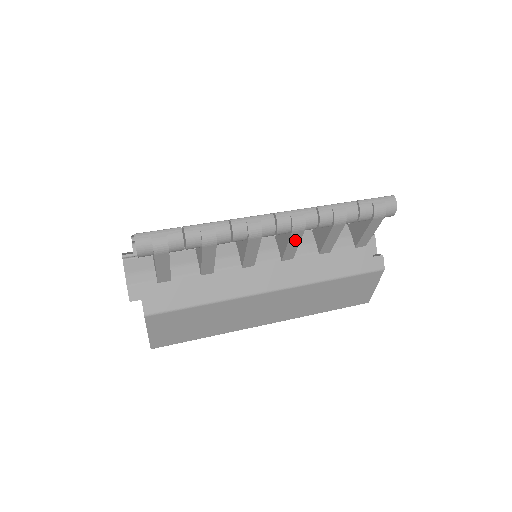
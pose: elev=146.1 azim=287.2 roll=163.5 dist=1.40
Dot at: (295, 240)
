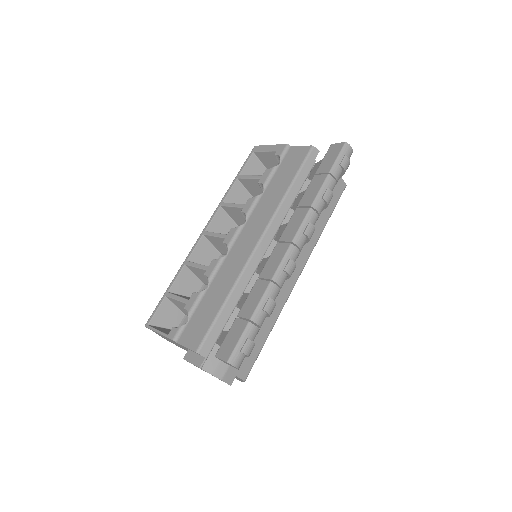
Dot at: occluded
